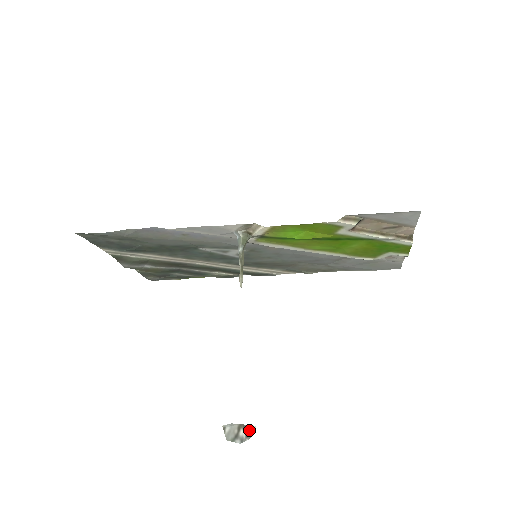
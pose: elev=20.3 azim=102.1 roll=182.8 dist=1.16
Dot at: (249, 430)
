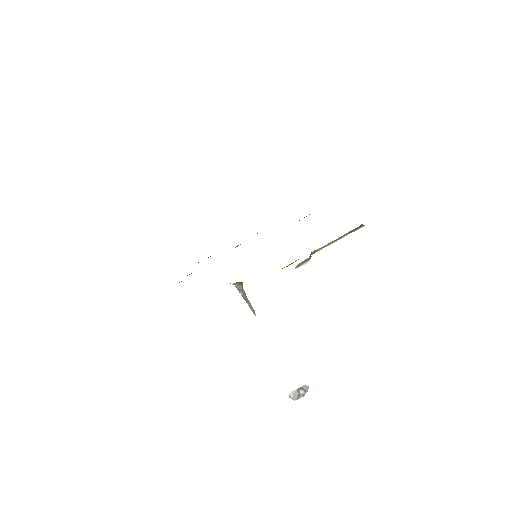
Dot at: (305, 387)
